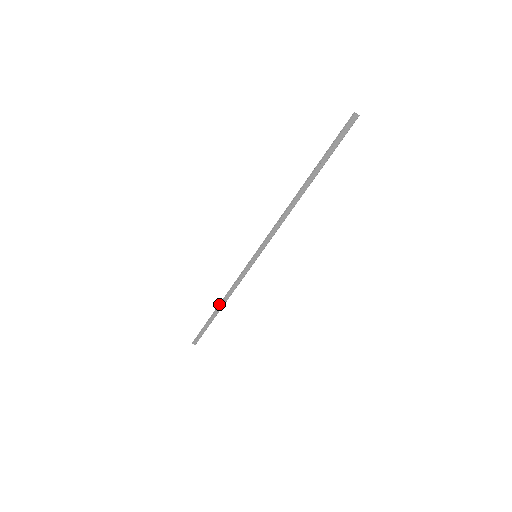
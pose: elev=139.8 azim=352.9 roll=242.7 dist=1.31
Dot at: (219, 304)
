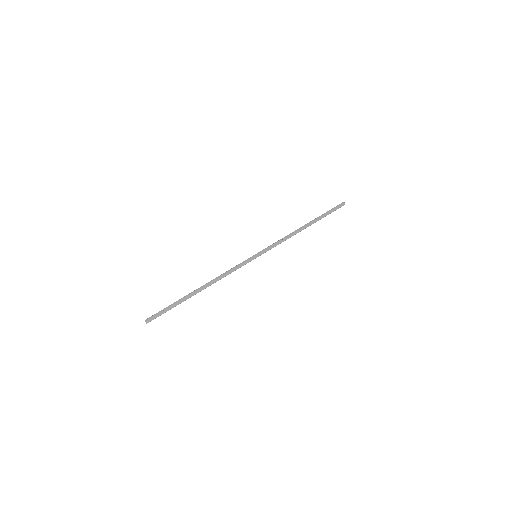
Dot at: (203, 285)
